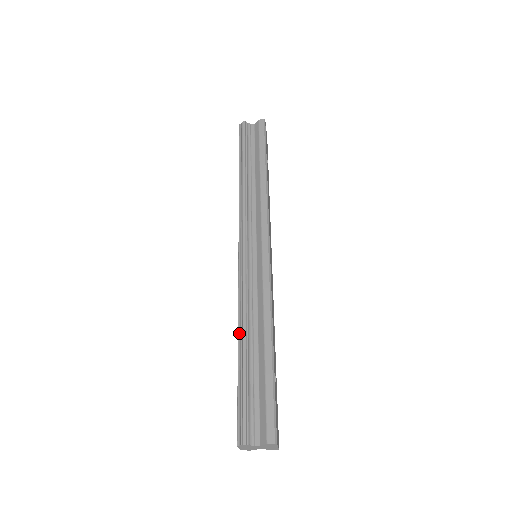
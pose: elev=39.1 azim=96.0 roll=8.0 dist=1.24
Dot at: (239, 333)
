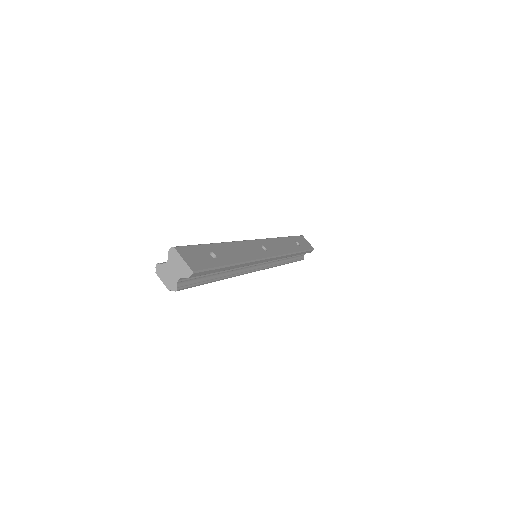
Dot at: occluded
